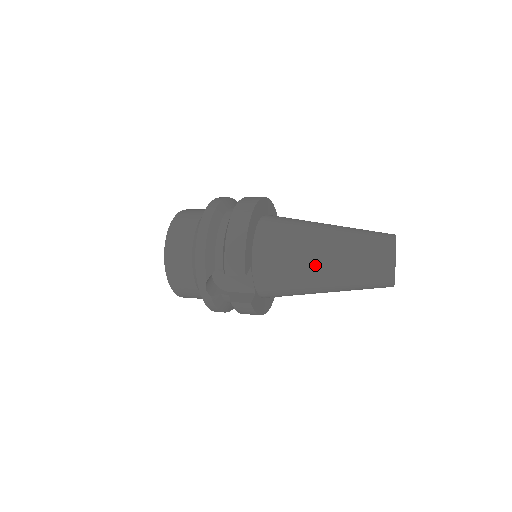
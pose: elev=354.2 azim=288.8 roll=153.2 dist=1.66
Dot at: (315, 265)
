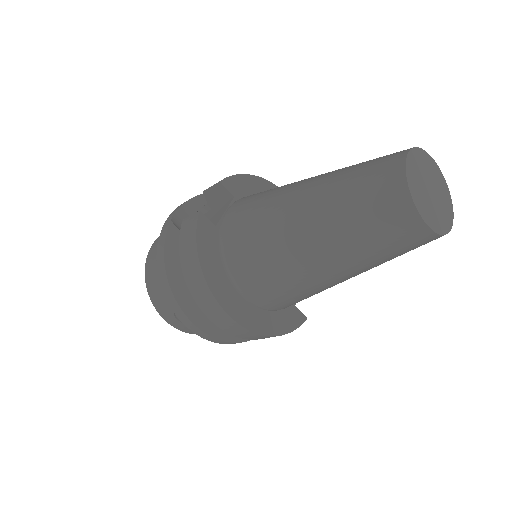
Dot at: (304, 180)
